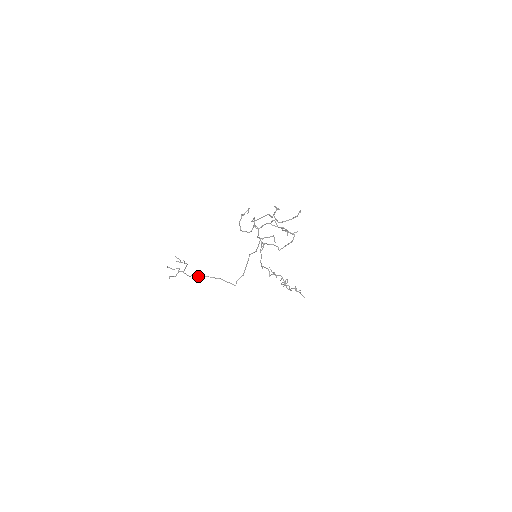
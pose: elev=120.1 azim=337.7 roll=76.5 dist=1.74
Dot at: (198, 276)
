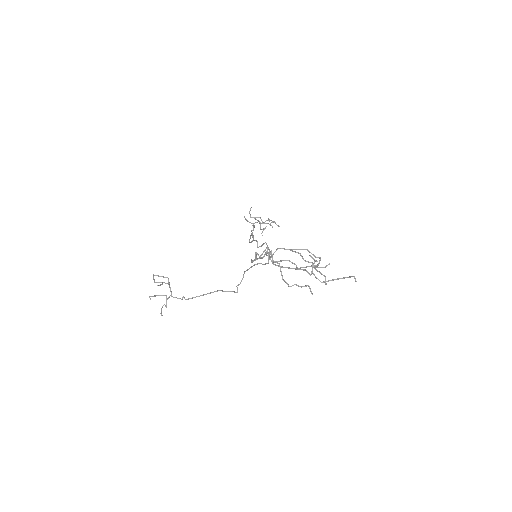
Dot at: (192, 297)
